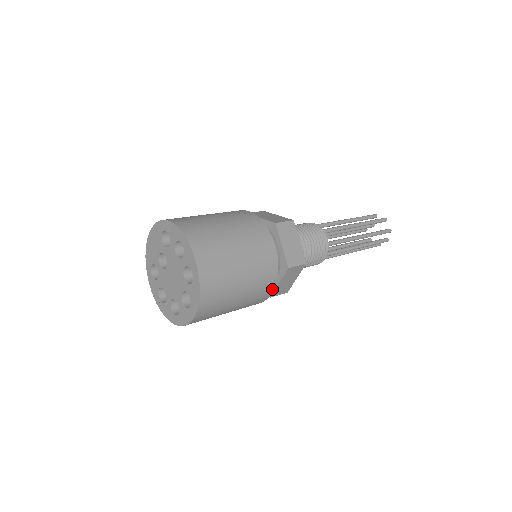
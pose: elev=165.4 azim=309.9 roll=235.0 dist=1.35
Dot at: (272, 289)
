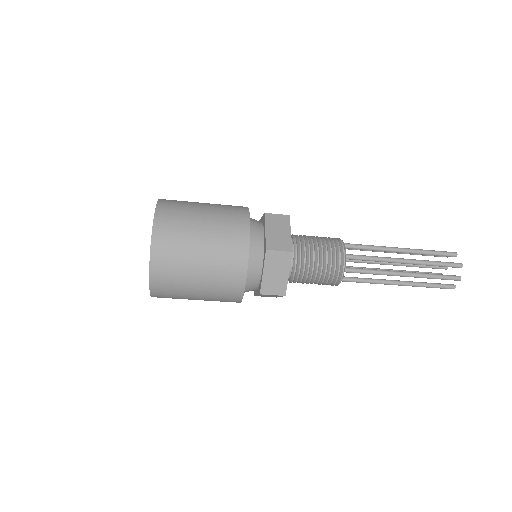
Dot at: (245, 268)
